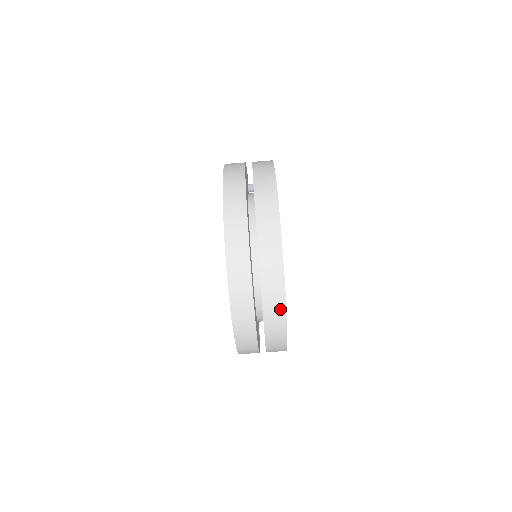
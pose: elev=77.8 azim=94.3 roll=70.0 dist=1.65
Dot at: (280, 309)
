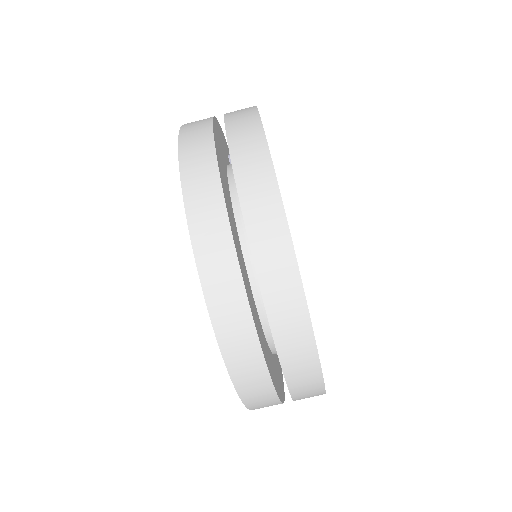
Dot at: (302, 330)
